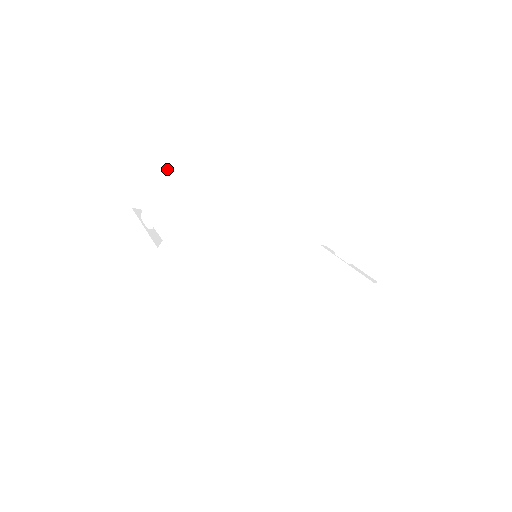
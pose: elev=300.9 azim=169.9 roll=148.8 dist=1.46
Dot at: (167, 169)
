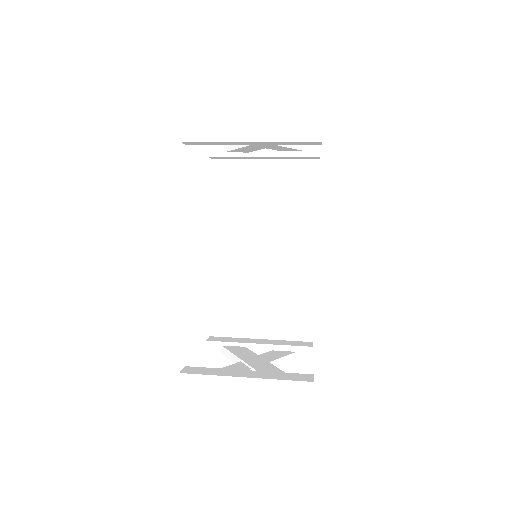
Dot at: (303, 155)
